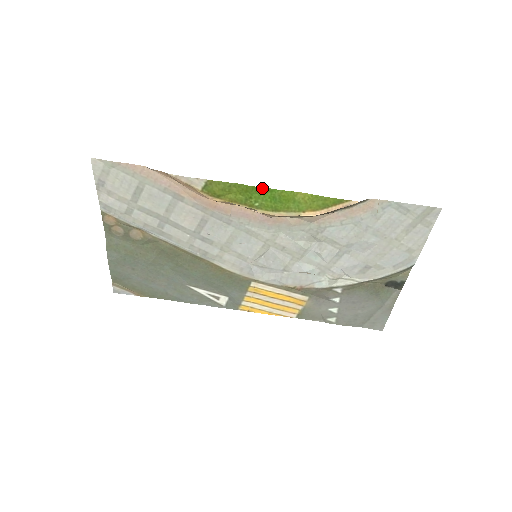
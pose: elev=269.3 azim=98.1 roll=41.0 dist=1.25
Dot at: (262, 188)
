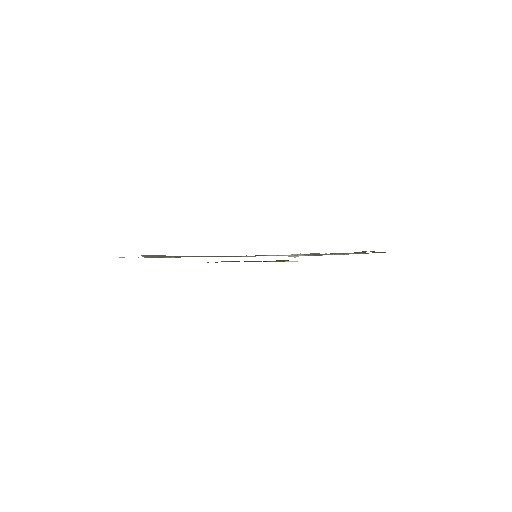
Dot at: occluded
